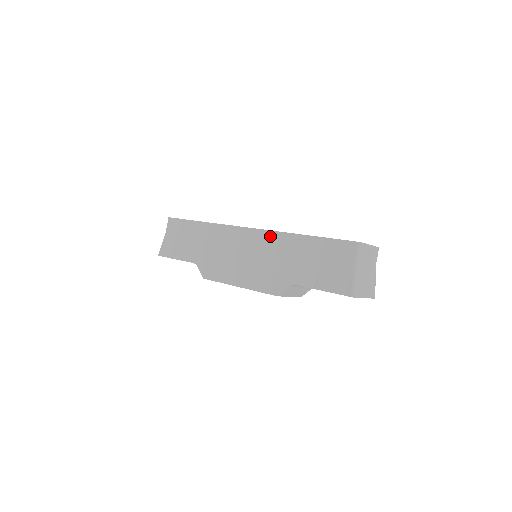
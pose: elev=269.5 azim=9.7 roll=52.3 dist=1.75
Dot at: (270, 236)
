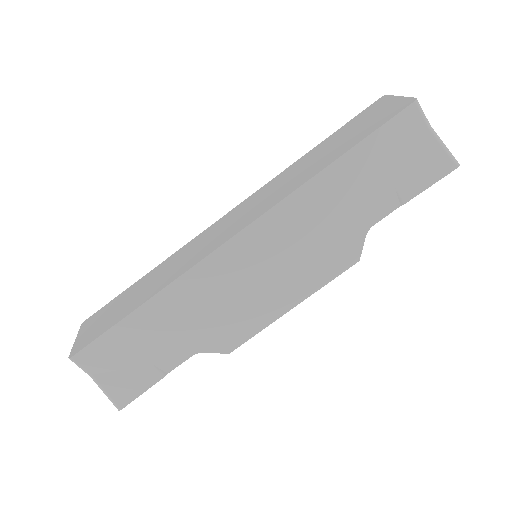
Dot at: (282, 212)
